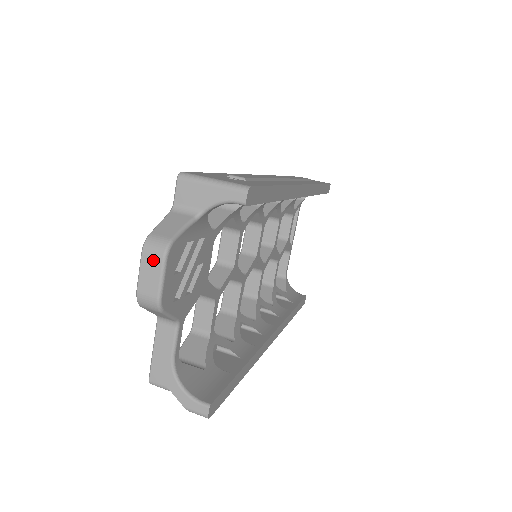
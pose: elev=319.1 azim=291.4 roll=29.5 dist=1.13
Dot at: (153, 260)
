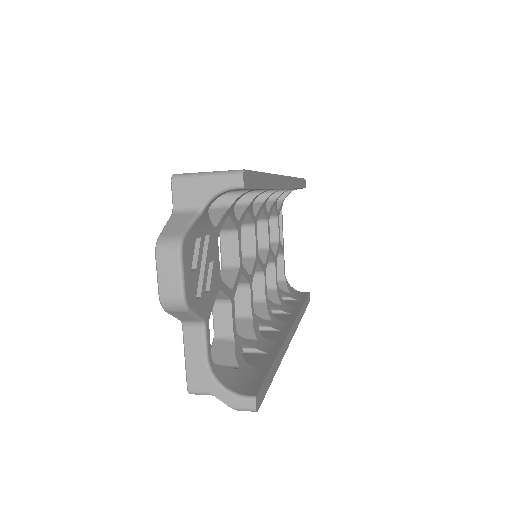
Dot at: (169, 259)
